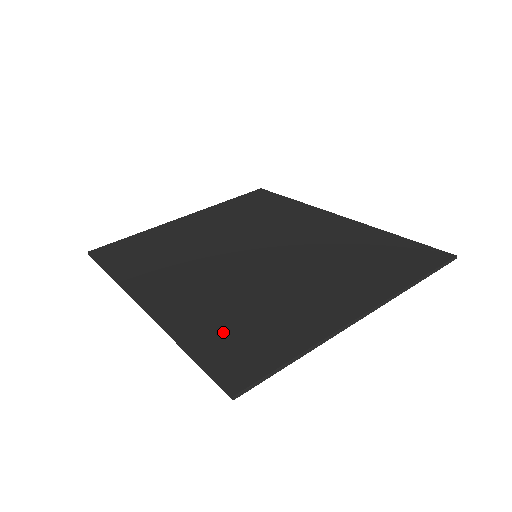
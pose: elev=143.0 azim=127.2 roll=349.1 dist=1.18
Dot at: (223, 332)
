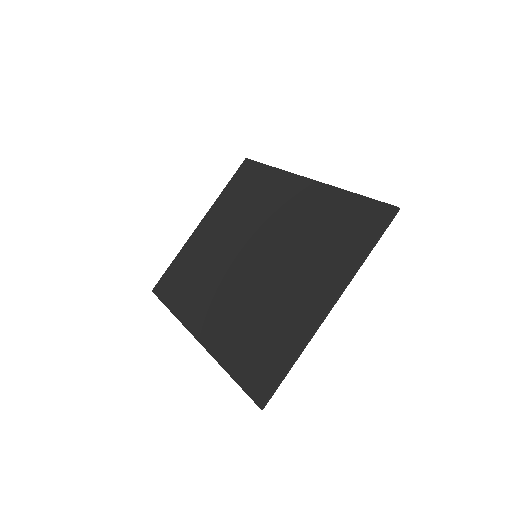
Dot at: (247, 352)
